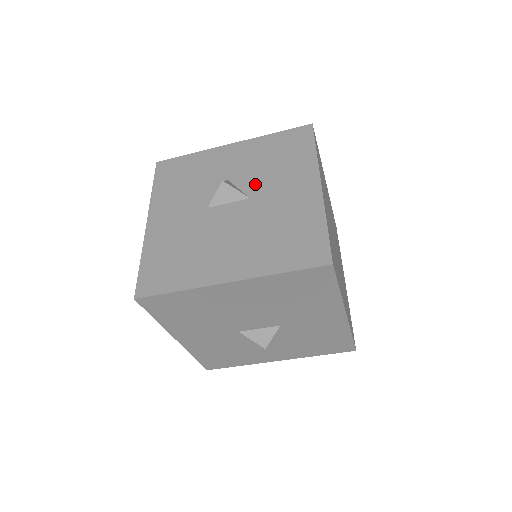
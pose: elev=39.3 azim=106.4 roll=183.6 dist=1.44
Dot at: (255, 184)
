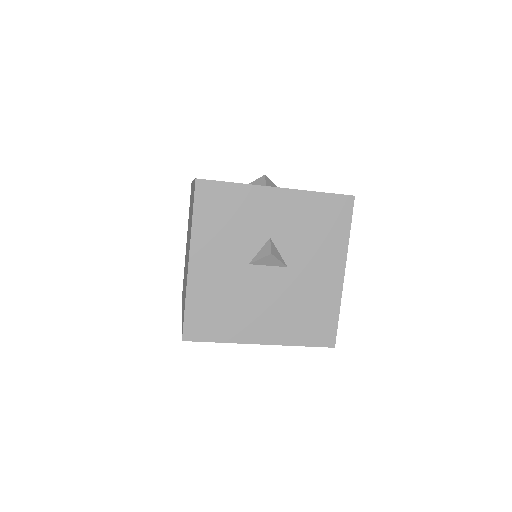
Dot at: (294, 252)
